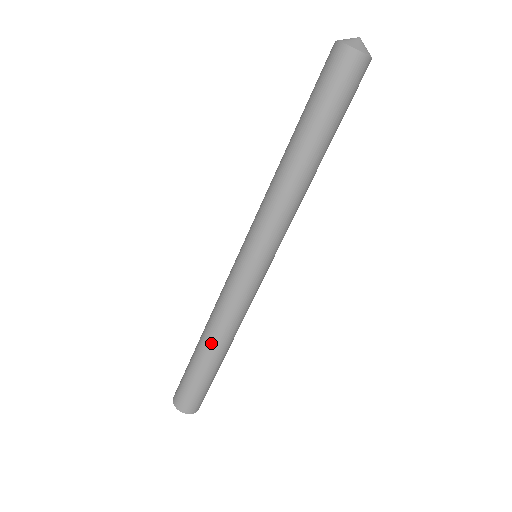
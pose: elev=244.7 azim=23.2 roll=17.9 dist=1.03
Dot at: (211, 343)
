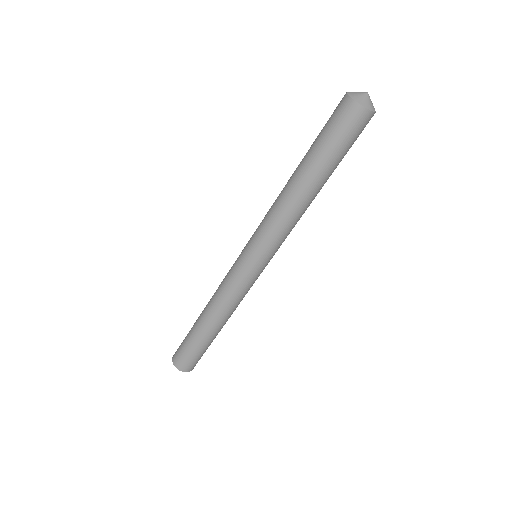
Dot at: (216, 324)
